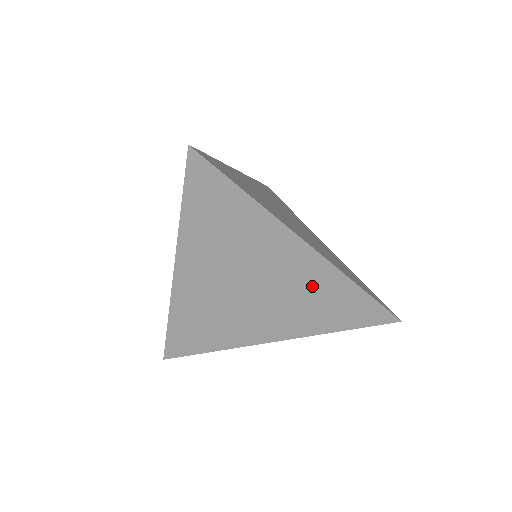
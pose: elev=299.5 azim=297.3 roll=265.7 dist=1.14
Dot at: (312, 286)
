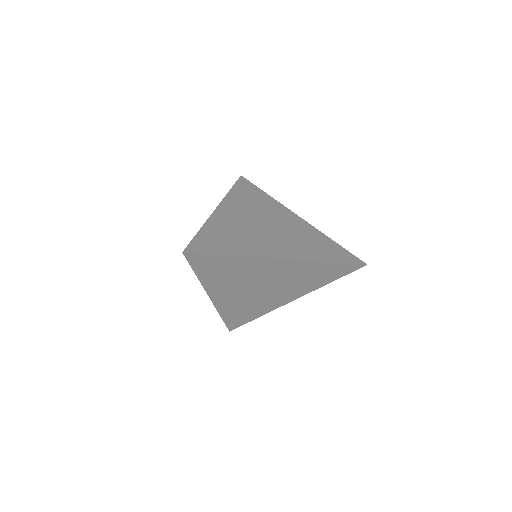
Dot at: (305, 234)
